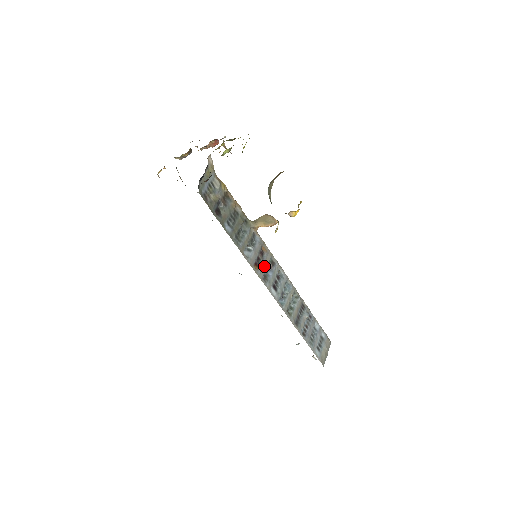
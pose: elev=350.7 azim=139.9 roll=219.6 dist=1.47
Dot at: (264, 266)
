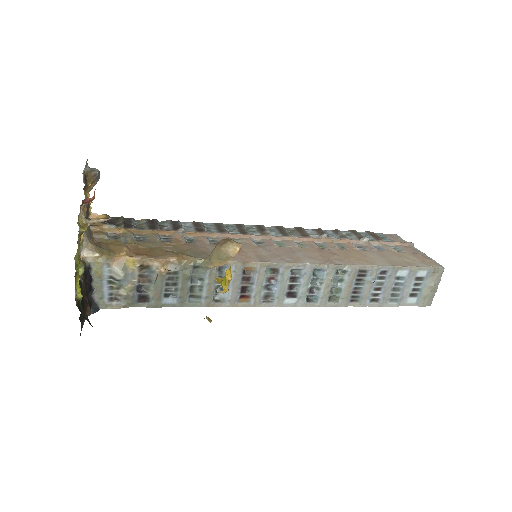
Dot at: (258, 288)
